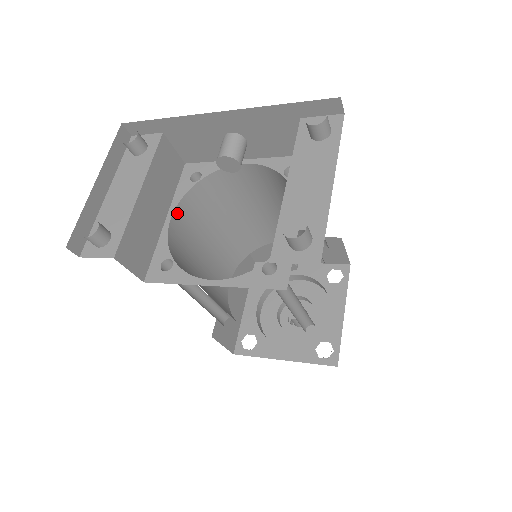
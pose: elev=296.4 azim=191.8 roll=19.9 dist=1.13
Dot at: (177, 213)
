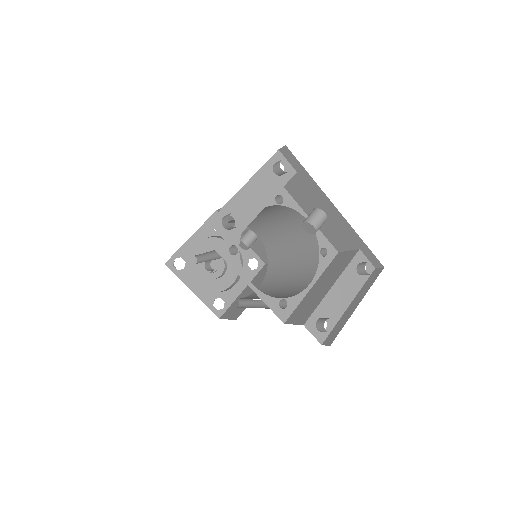
Dot at: occluded
